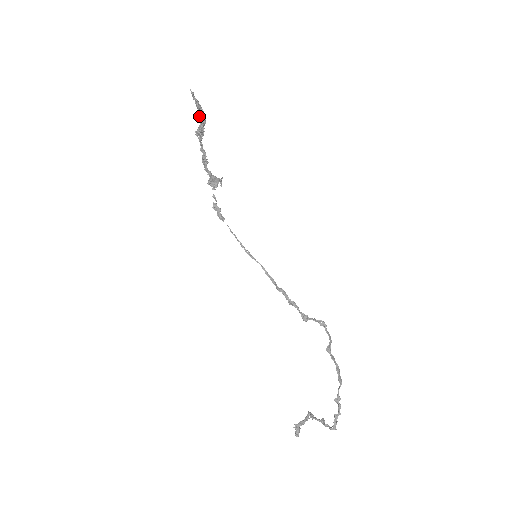
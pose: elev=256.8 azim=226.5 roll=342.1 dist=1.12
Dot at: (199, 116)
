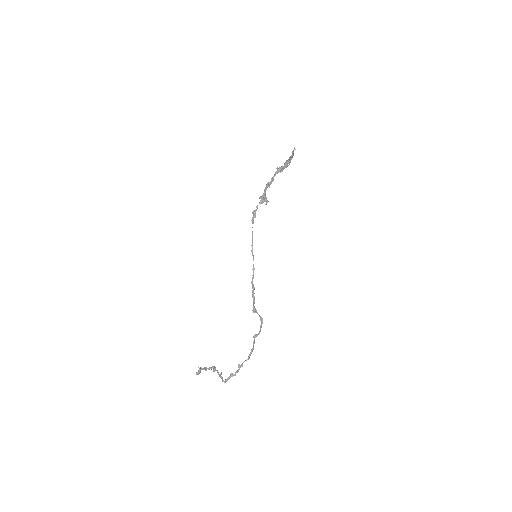
Dot at: (287, 162)
